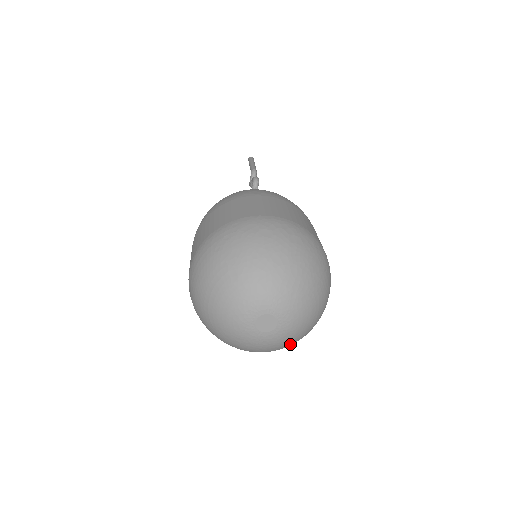
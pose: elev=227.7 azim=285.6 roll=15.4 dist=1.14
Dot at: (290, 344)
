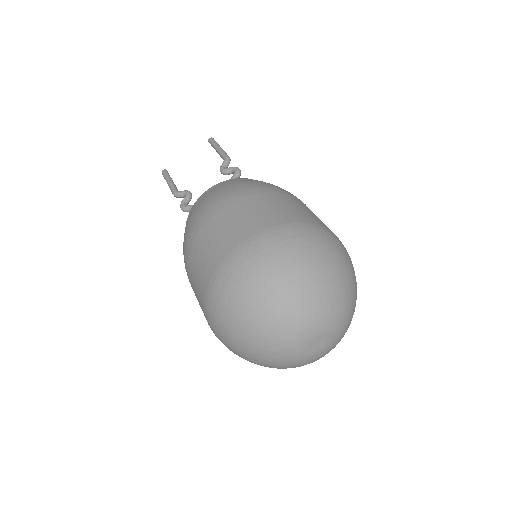
Dot at: occluded
